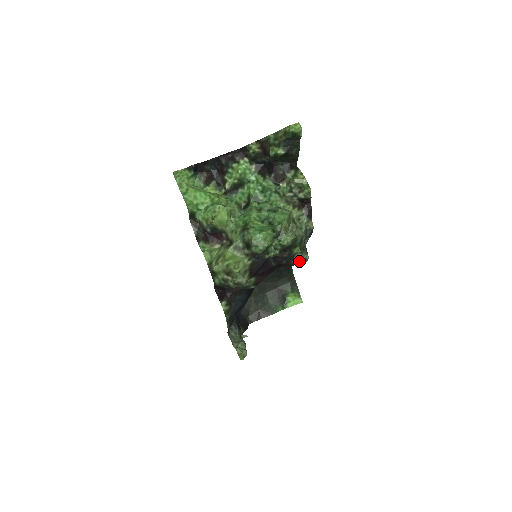
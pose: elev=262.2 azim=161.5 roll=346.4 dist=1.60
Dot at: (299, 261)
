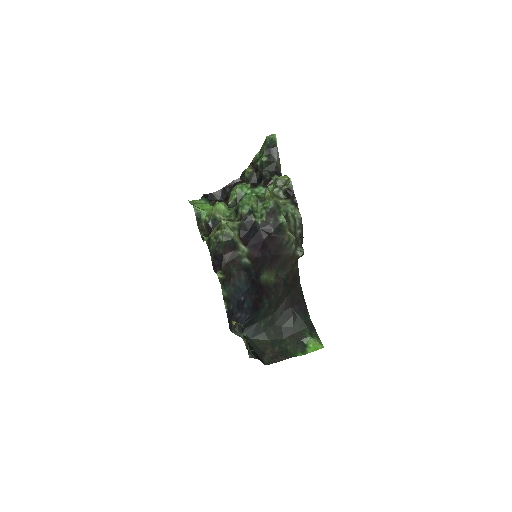
Dot at: (289, 238)
